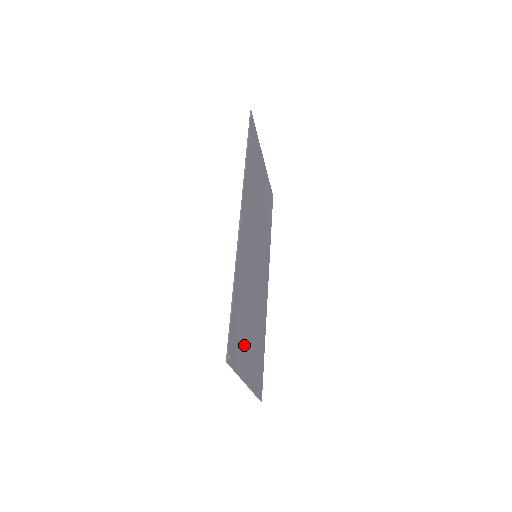
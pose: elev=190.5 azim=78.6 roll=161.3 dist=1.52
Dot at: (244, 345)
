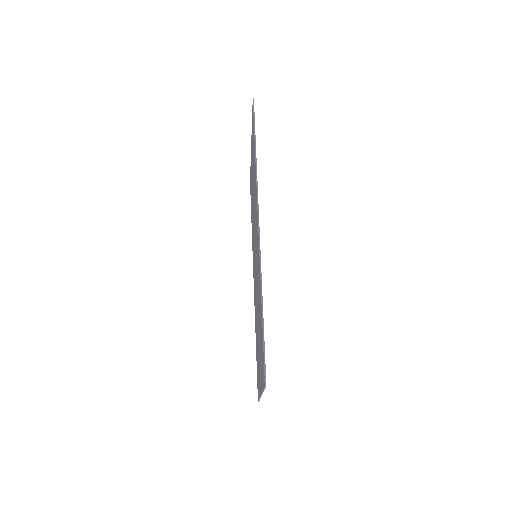
Dot at: occluded
